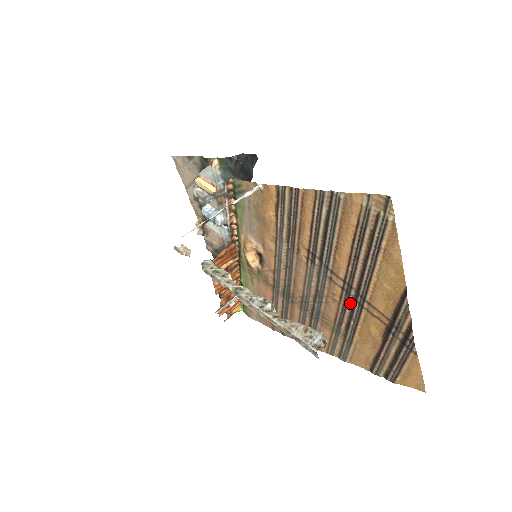
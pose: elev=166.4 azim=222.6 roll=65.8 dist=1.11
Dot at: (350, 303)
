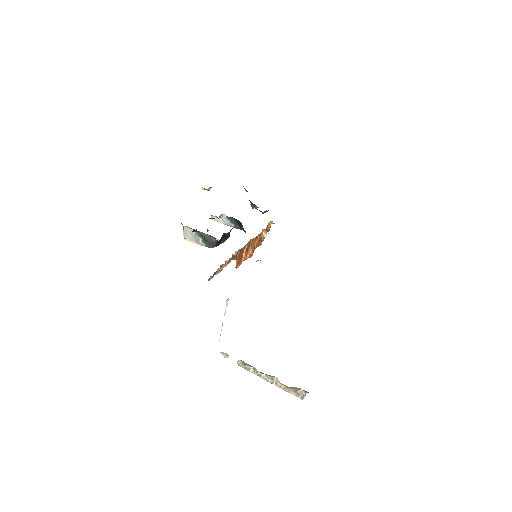
Dot at: occluded
